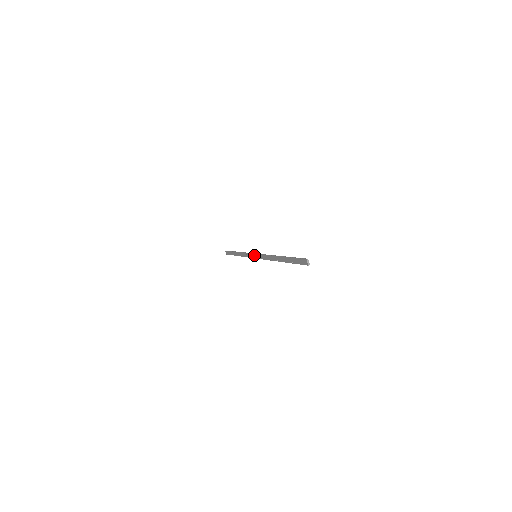
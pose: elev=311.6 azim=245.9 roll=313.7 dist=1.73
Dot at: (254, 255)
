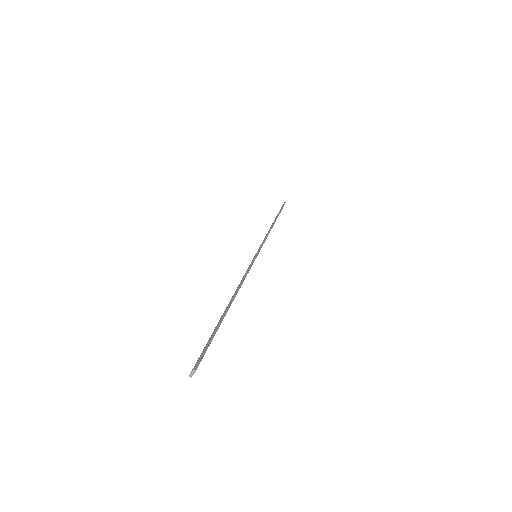
Dot at: occluded
